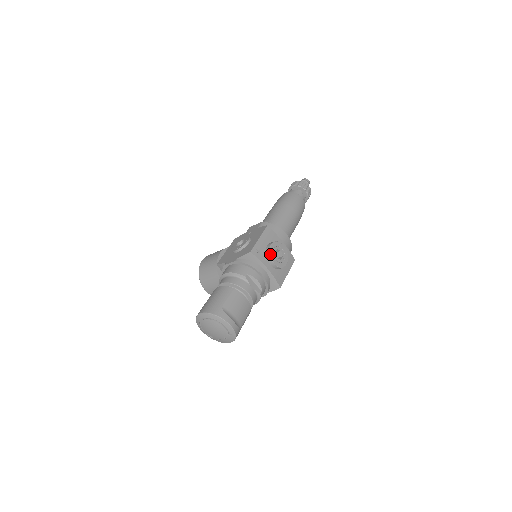
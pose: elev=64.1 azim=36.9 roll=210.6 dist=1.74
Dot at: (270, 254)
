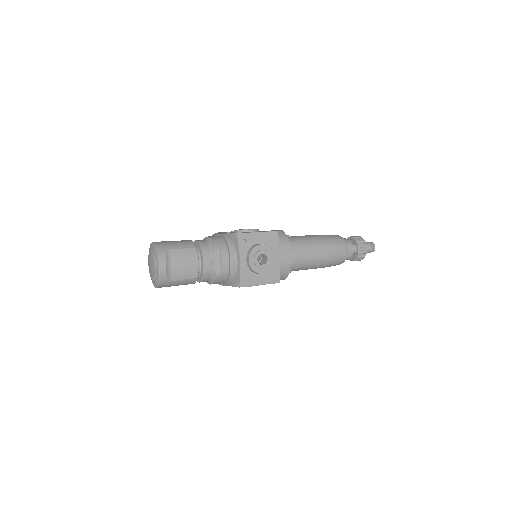
Dot at: (253, 250)
